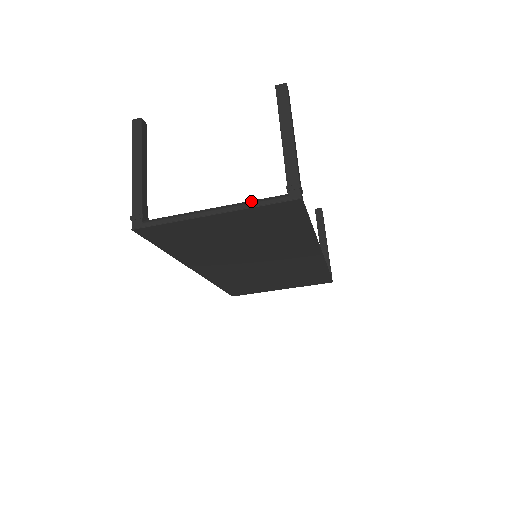
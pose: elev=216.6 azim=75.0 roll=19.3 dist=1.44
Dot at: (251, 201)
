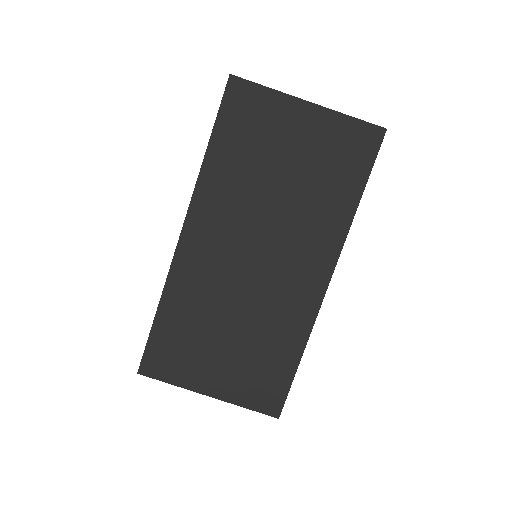
Dot at: (342, 117)
